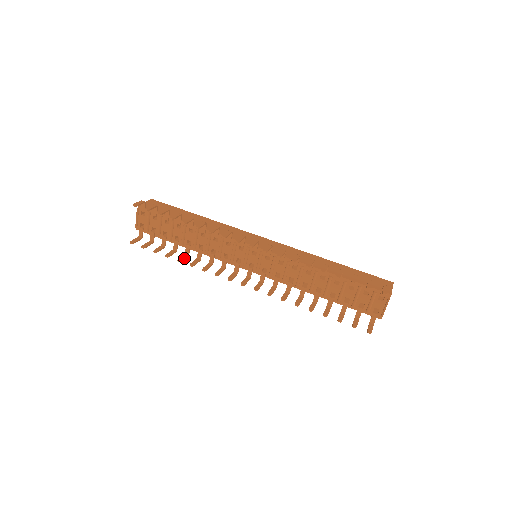
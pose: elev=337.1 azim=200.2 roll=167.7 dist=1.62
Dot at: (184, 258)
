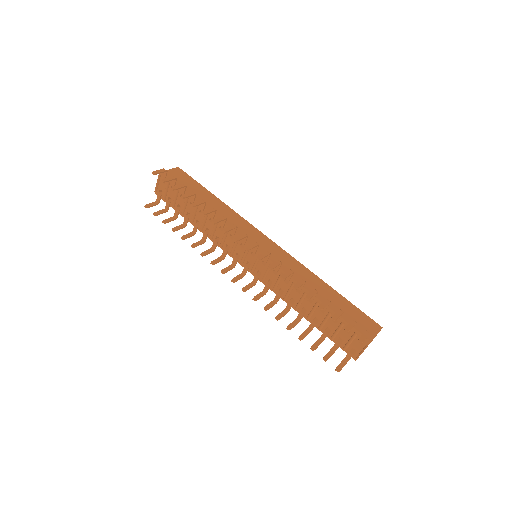
Dot at: (189, 236)
